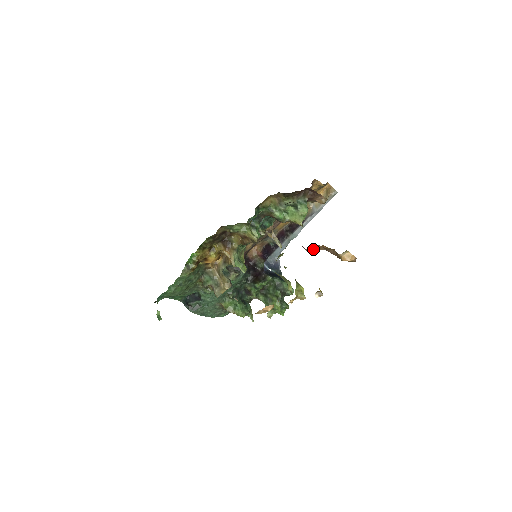
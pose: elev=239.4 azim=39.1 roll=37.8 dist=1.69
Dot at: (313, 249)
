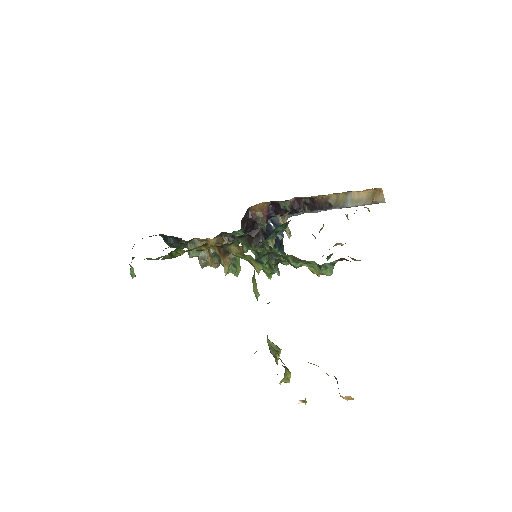
Dot at: occluded
